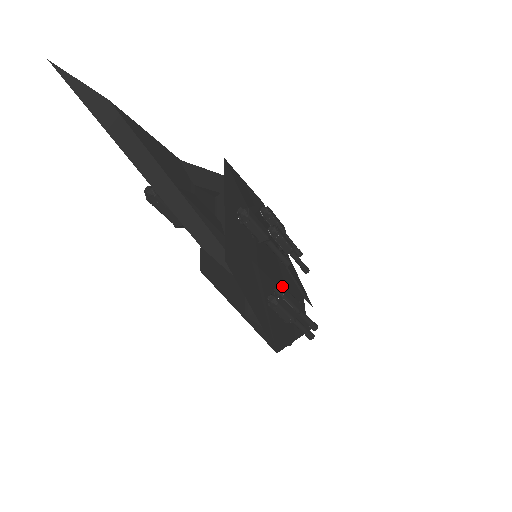
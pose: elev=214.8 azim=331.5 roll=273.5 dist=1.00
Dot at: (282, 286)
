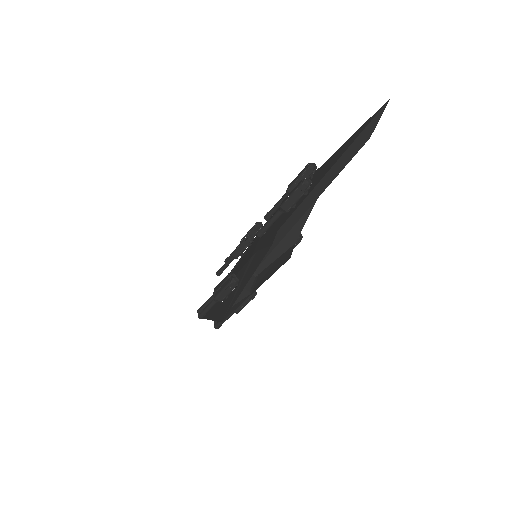
Dot at: occluded
